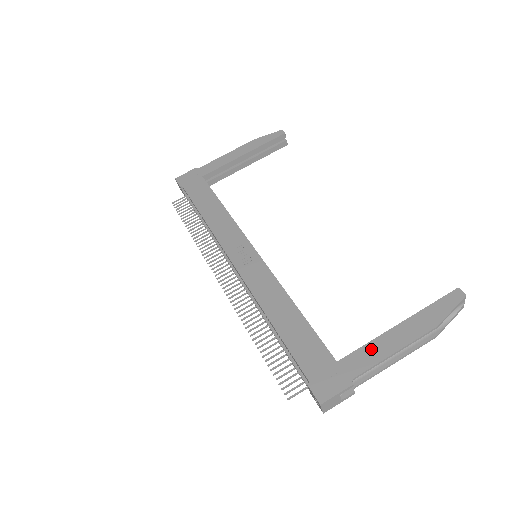
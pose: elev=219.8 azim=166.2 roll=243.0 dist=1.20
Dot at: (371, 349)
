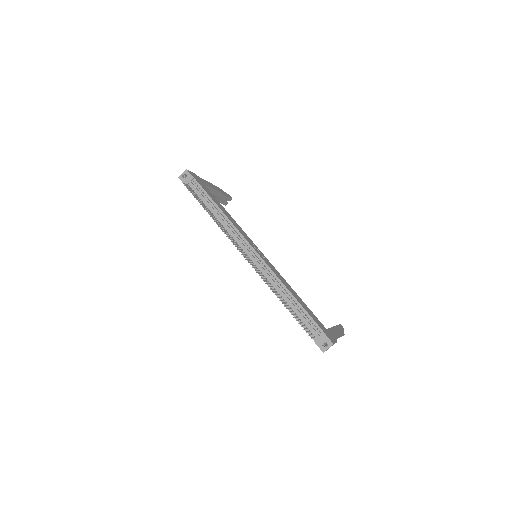
Dot at: (333, 331)
